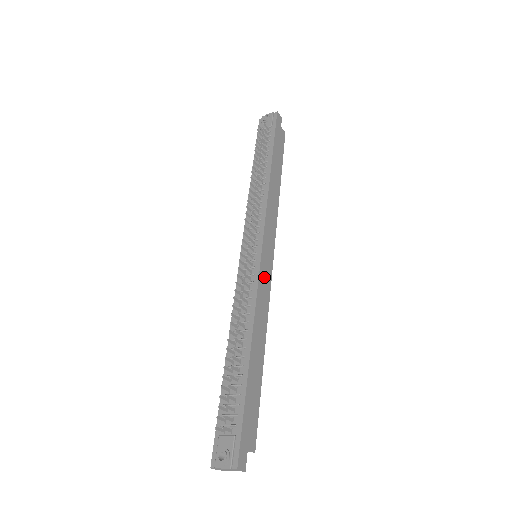
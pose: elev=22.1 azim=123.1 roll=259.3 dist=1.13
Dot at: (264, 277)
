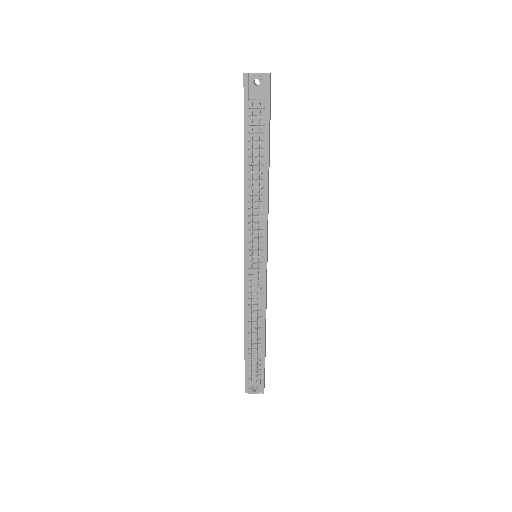
Dot at: (266, 277)
